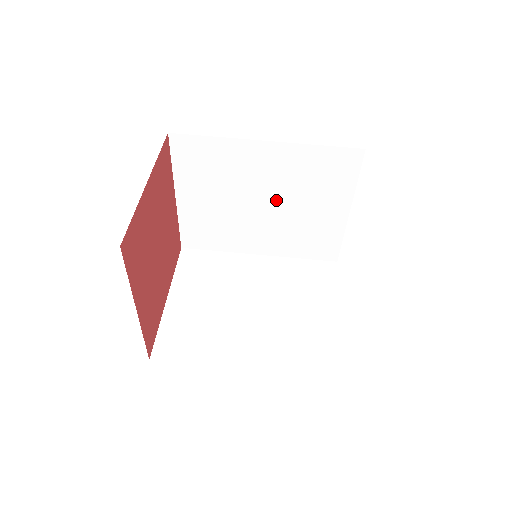
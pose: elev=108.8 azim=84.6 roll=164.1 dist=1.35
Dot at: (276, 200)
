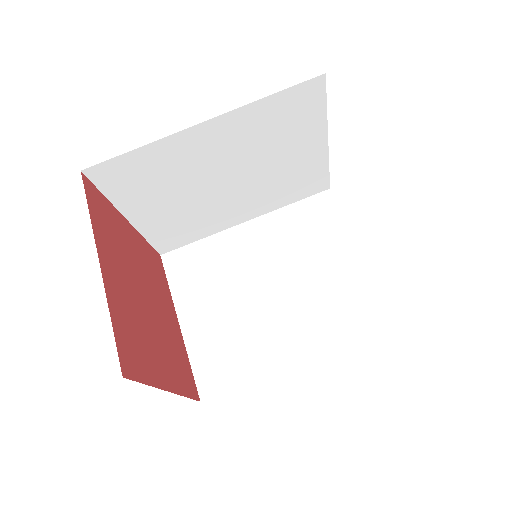
Dot at: (241, 170)
